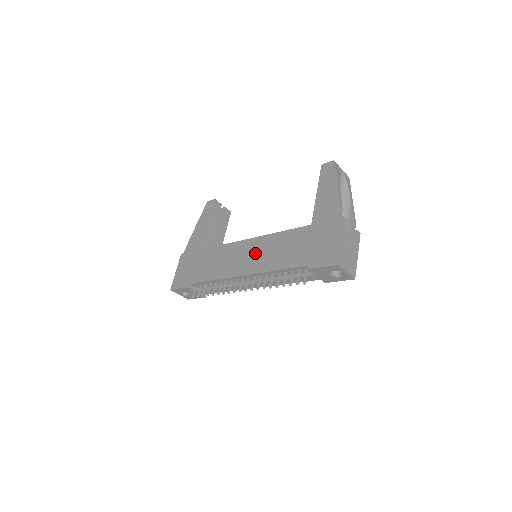
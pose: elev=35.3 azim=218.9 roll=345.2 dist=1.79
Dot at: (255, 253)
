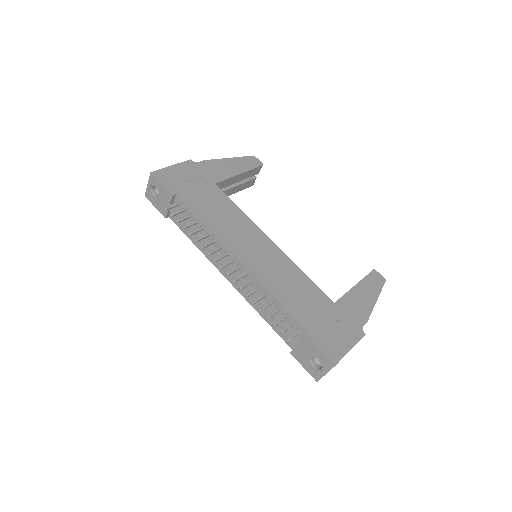
Dot at: (267, 258)
